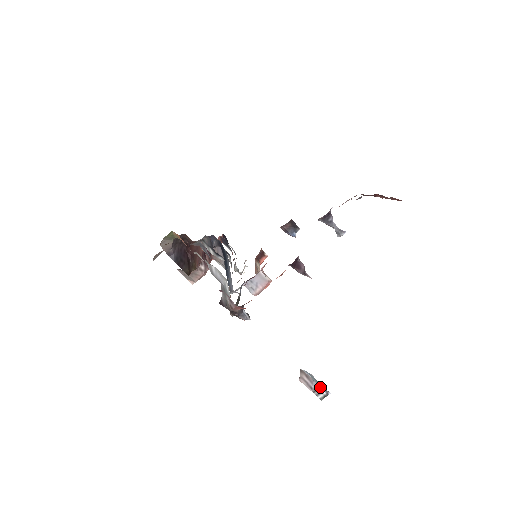
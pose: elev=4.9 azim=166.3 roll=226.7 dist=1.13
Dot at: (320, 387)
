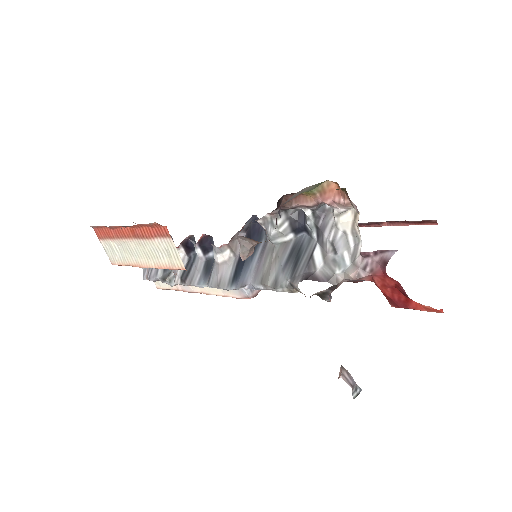
Dot at: (356, 384)
